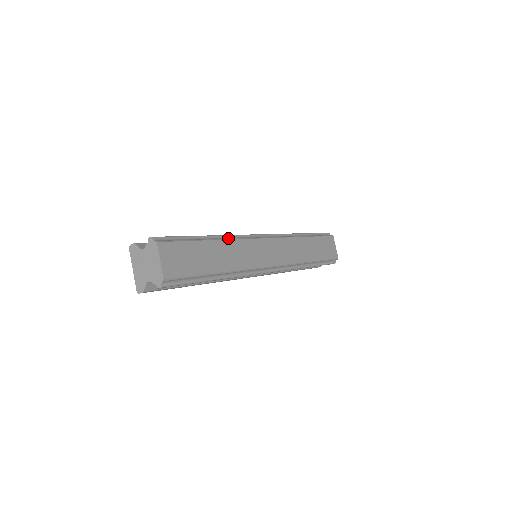
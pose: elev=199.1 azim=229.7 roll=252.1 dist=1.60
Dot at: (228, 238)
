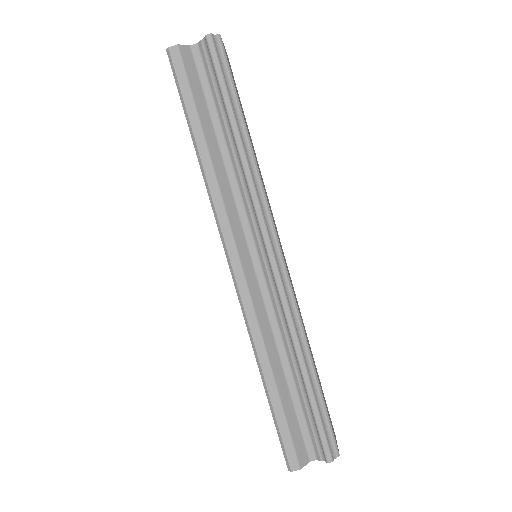
Dot at: occluded
